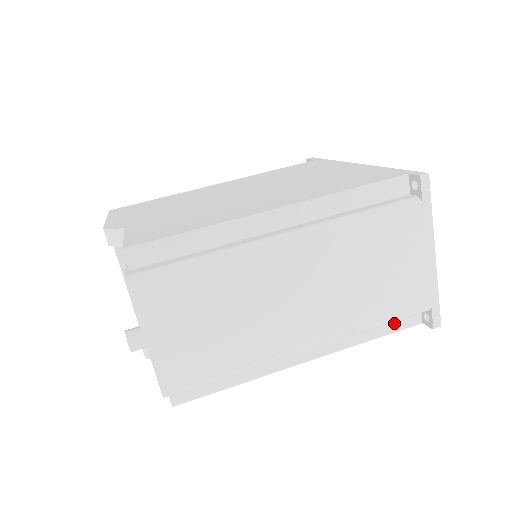
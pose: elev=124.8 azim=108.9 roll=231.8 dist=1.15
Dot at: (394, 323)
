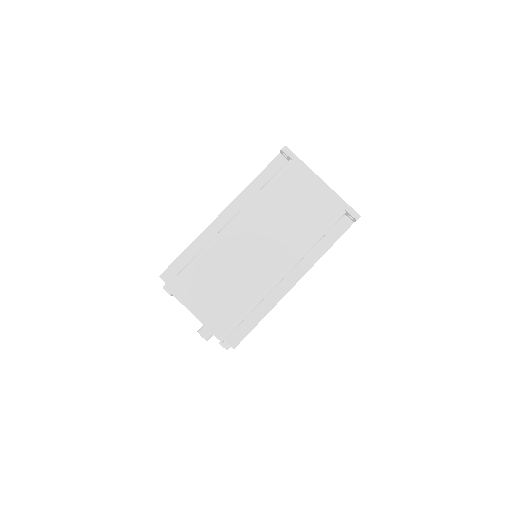
Dot at: (335, 233)
